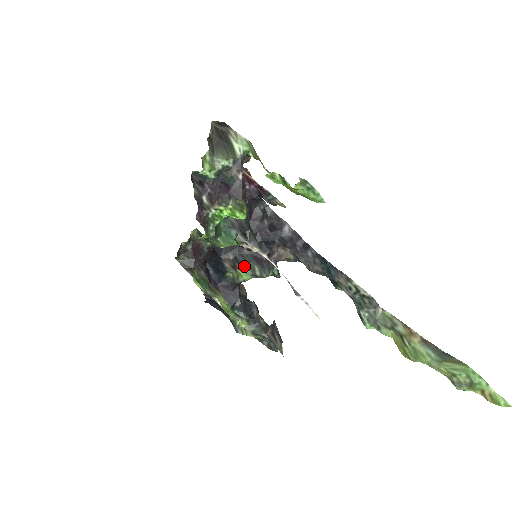
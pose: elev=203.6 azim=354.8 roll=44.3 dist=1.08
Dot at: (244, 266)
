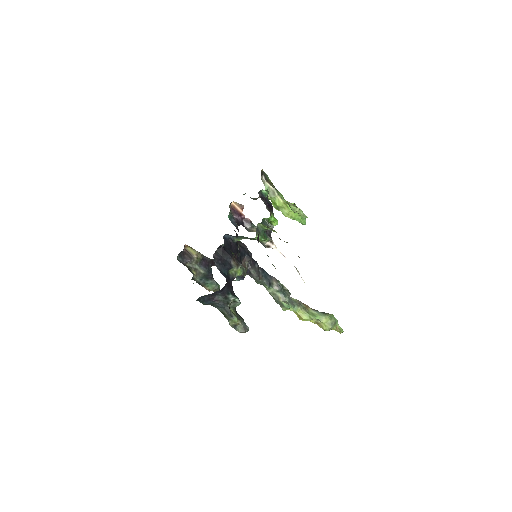
Dot at: (240, 266)
